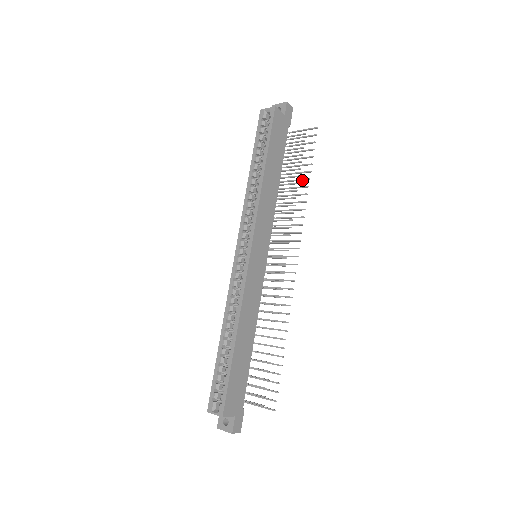
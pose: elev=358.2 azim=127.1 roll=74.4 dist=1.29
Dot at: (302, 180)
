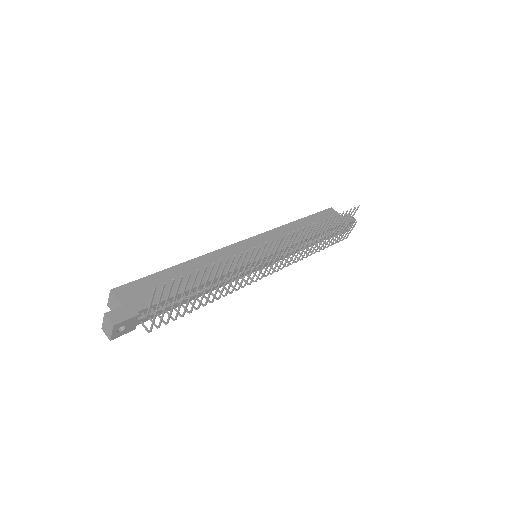
Dot at: (328, 223)
